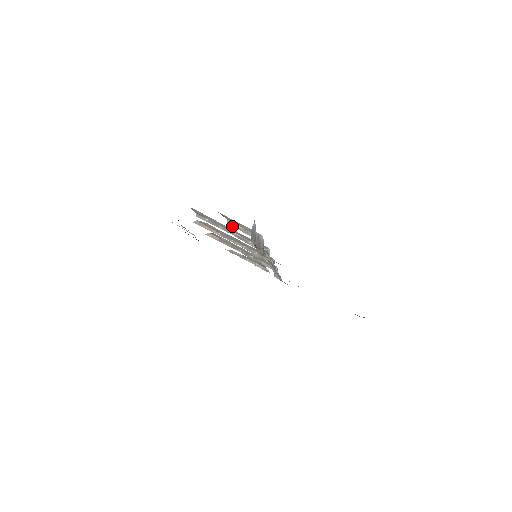
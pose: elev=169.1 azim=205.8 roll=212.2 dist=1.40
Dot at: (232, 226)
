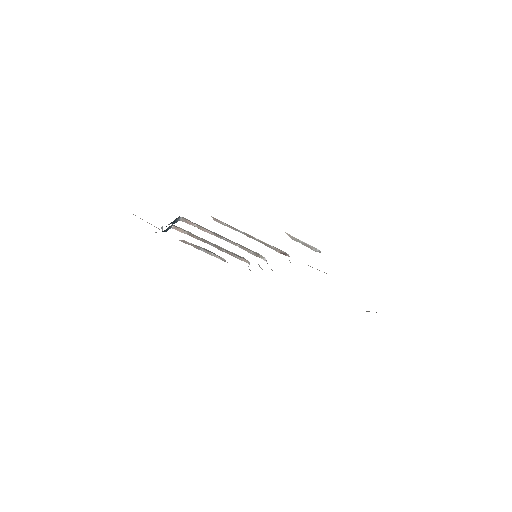
Dot at: occluded
